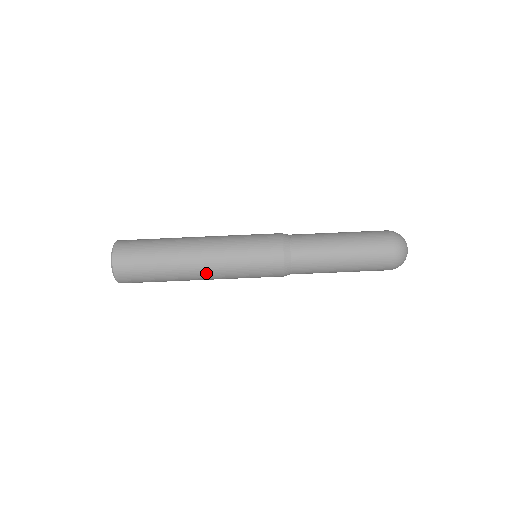
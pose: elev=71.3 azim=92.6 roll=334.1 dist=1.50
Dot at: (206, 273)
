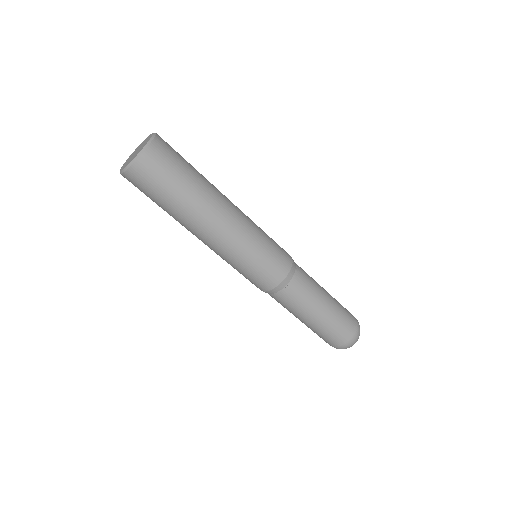
Dot at: (217, 236)
